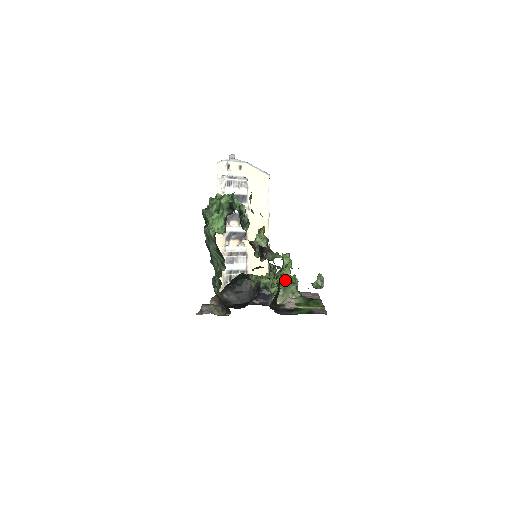
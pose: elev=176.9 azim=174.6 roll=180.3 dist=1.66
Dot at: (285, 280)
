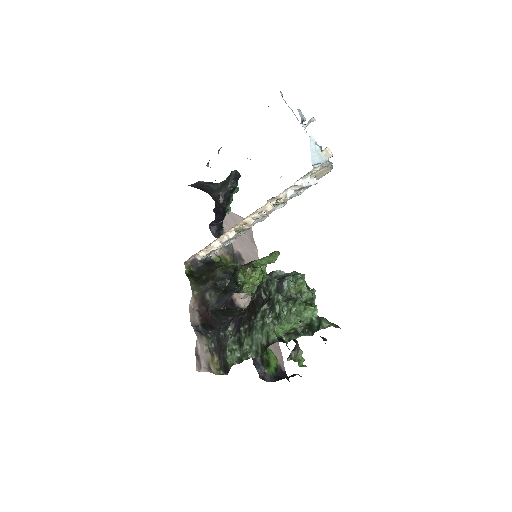
Dot at: (260, 281)
